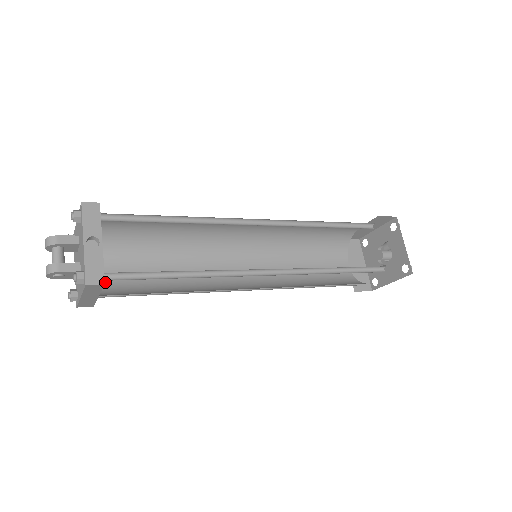
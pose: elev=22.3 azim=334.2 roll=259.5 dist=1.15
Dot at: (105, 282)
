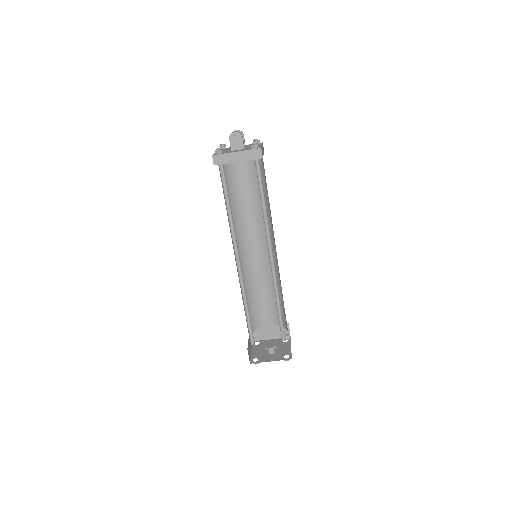
Dot at: occluded
